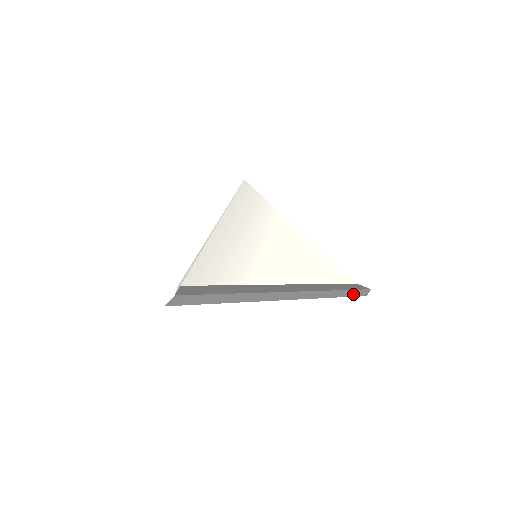
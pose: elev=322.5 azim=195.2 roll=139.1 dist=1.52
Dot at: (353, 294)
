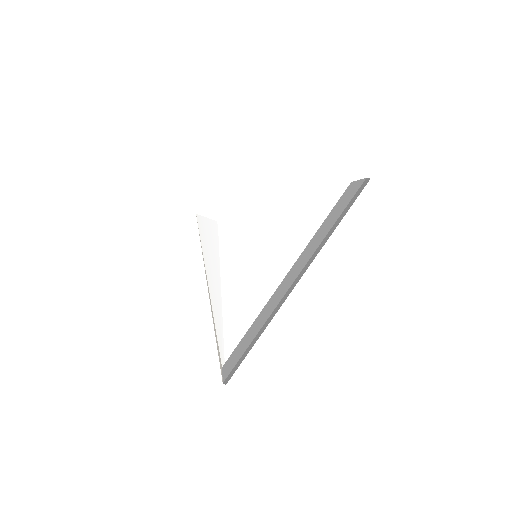
Dot at: (352, 202)
